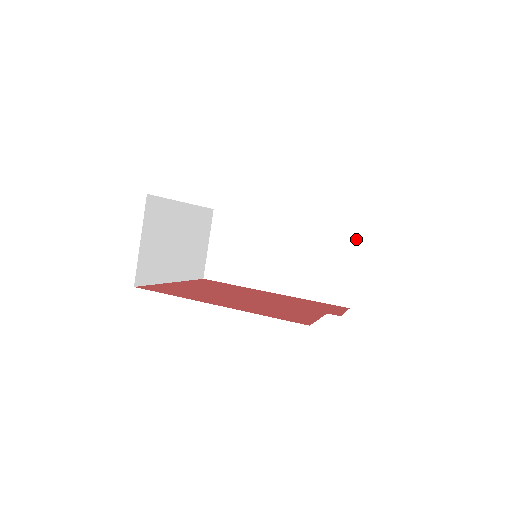
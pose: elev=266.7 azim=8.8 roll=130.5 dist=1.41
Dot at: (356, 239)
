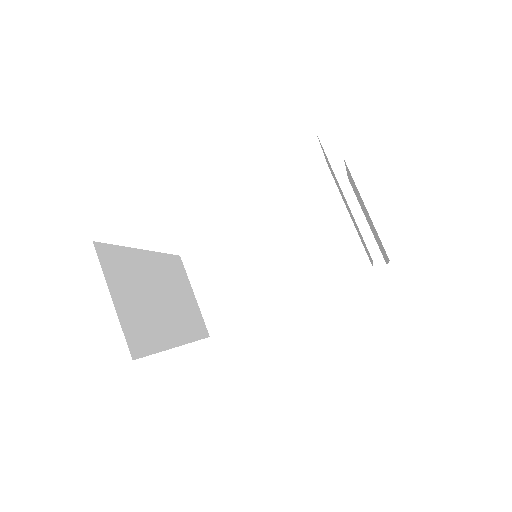
Dot at: (347, 191)
